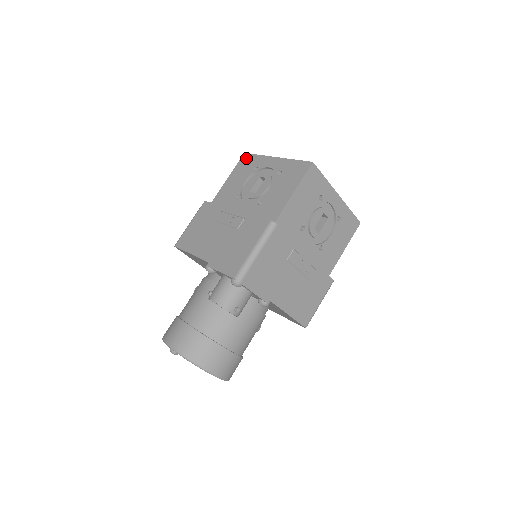
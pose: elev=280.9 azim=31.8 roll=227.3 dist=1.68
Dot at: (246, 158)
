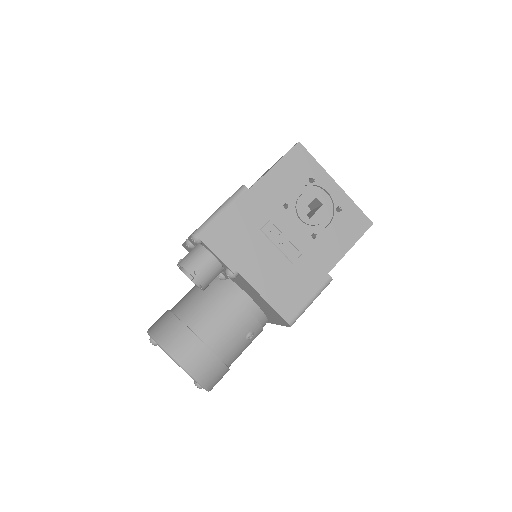
Dot at: occluded
